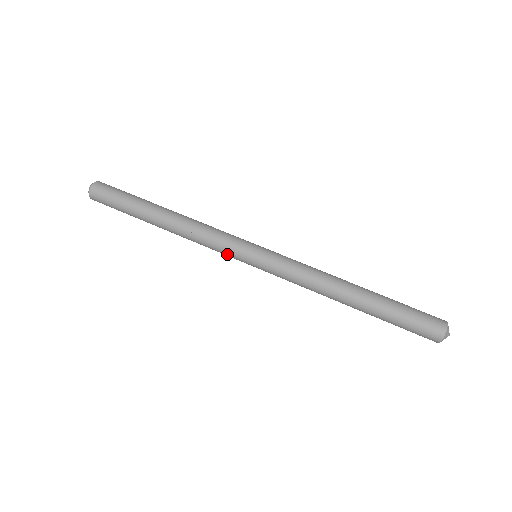
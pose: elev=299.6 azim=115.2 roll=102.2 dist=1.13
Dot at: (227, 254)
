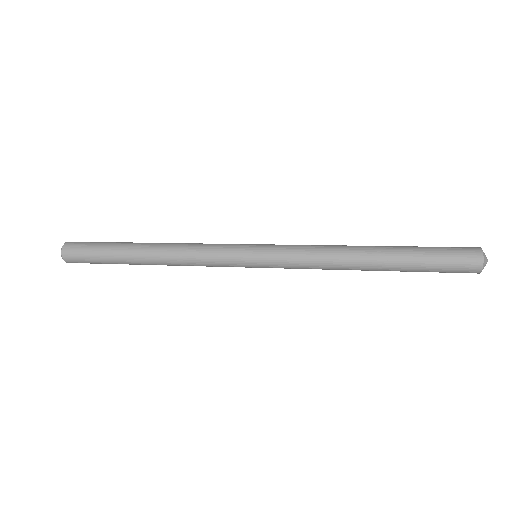
Dot at: (226, 246)
